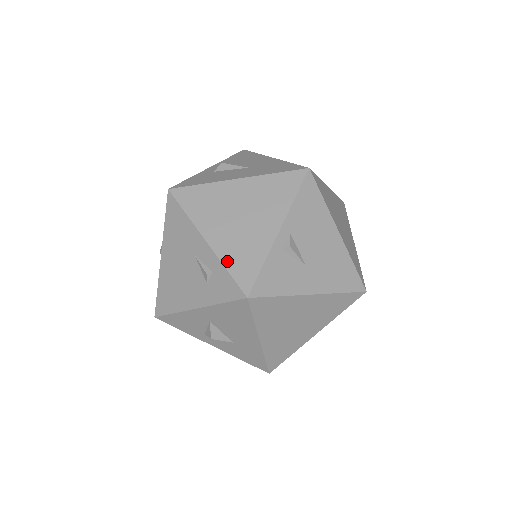
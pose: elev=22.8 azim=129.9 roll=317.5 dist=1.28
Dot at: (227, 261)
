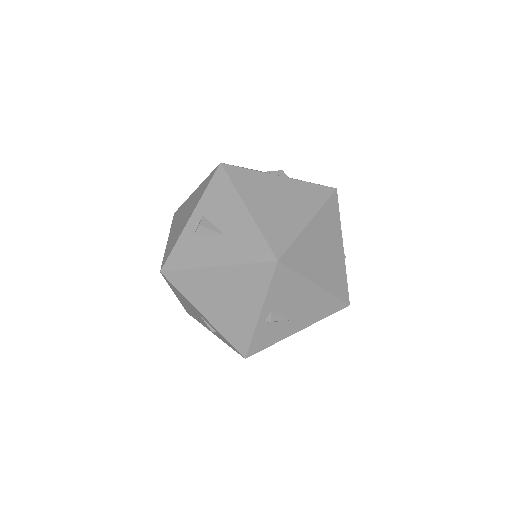
Dot at: (224, 333)
